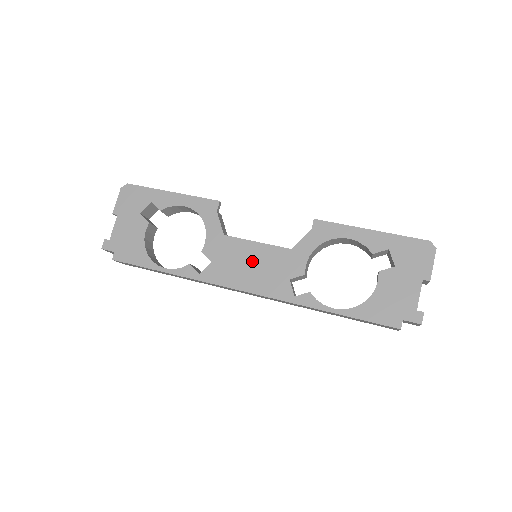
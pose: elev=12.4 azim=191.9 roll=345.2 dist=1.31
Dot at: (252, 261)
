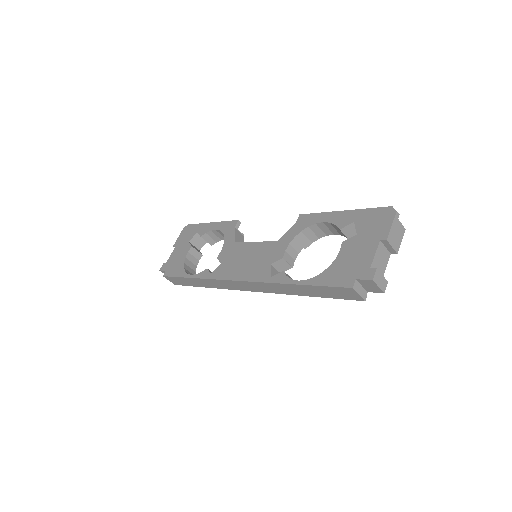
Dot at: (248, 257)
